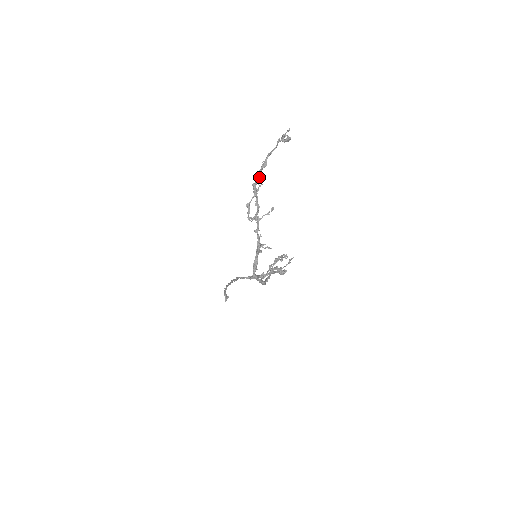
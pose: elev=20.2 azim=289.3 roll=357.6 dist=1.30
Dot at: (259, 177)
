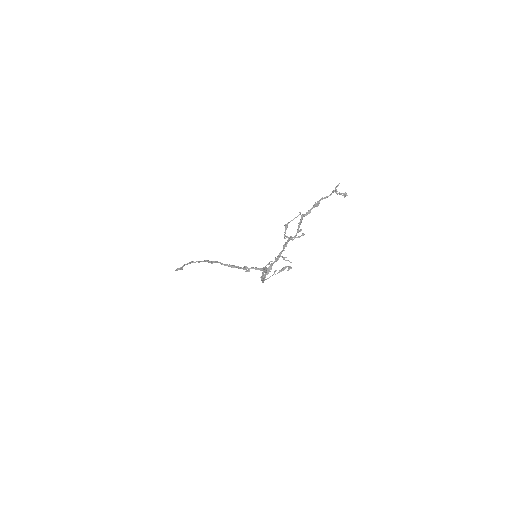
Dot at: (310, 212)
